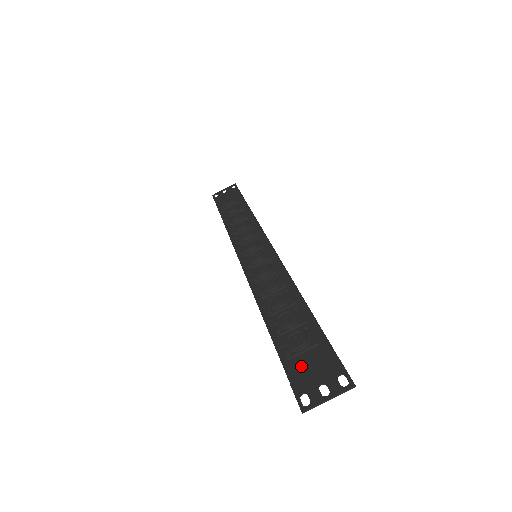
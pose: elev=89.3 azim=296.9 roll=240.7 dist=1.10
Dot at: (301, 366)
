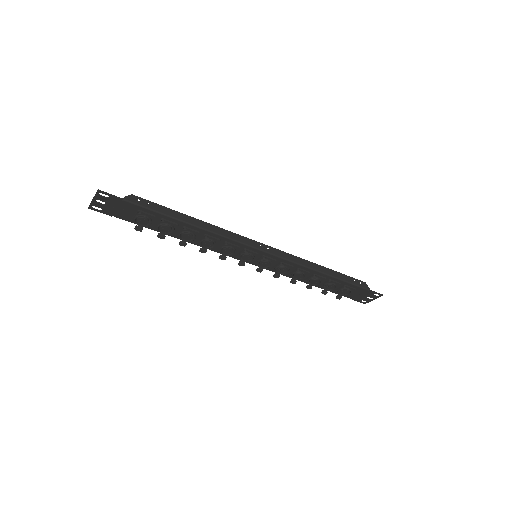
Dot at: (353, 296)
